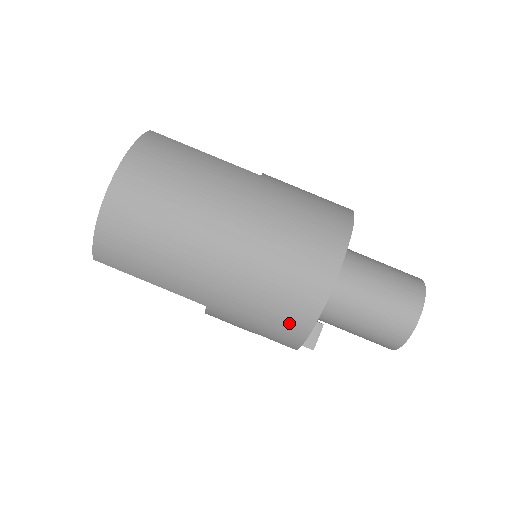
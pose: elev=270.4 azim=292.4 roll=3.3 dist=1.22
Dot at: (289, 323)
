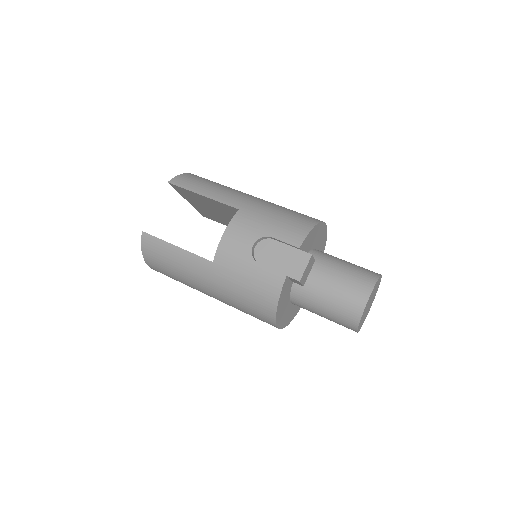
Dot at: (300, 220)
